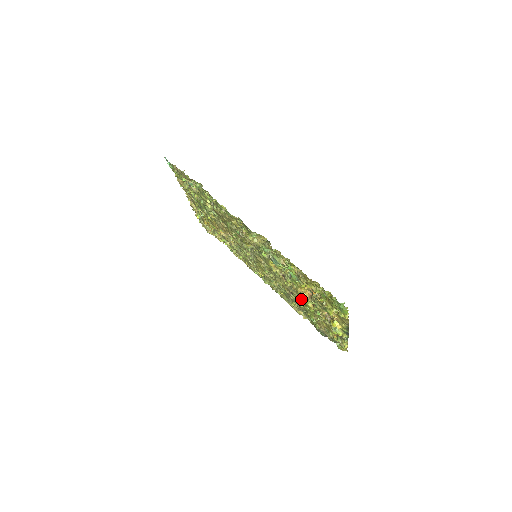
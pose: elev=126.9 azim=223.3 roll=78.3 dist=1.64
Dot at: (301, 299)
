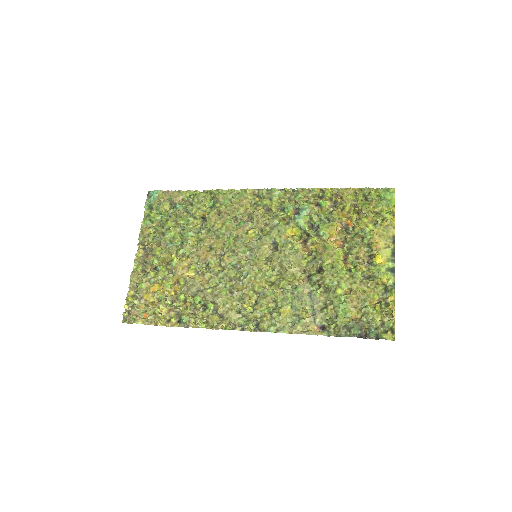
Dot at: (327, 264)
